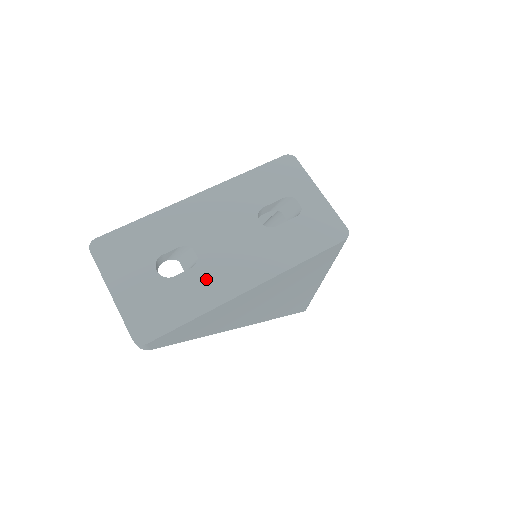
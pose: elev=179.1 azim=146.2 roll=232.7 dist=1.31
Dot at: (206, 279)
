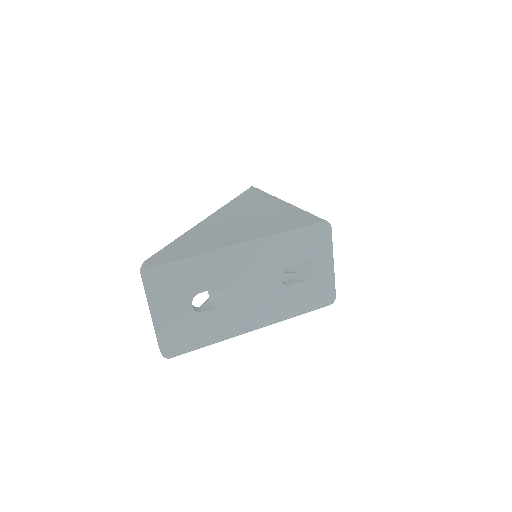
Dot at: (226, 318)
